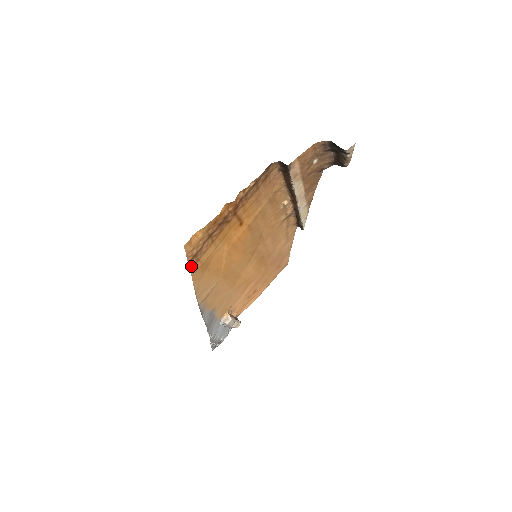
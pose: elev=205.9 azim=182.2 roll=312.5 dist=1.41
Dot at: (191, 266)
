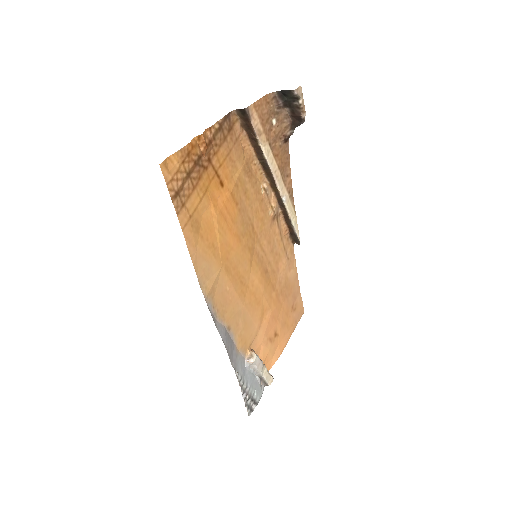
Dot at: (177, 210)
